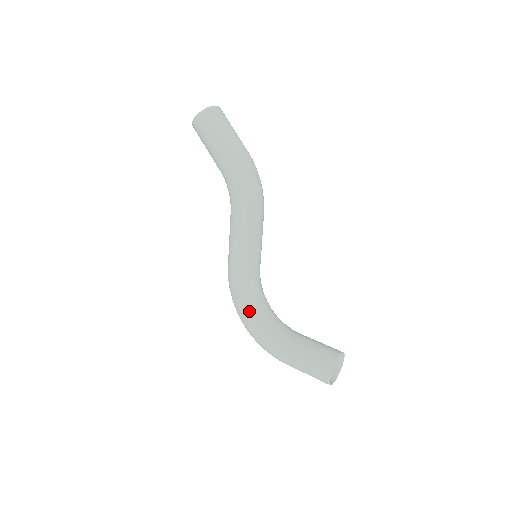
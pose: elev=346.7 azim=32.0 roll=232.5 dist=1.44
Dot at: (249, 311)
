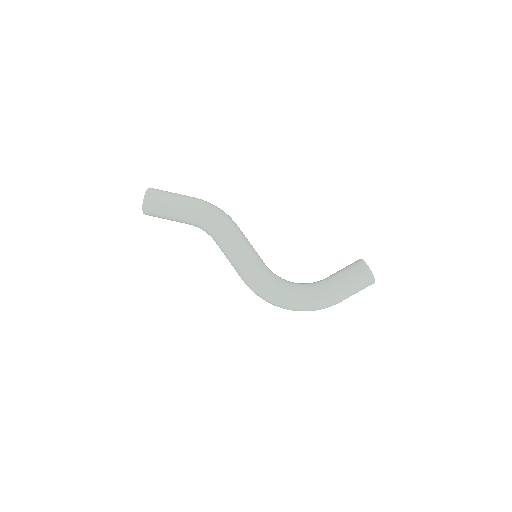
Dot at: (286, 290)
